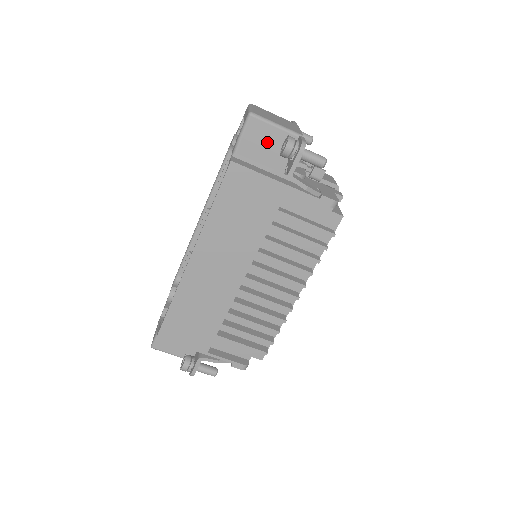
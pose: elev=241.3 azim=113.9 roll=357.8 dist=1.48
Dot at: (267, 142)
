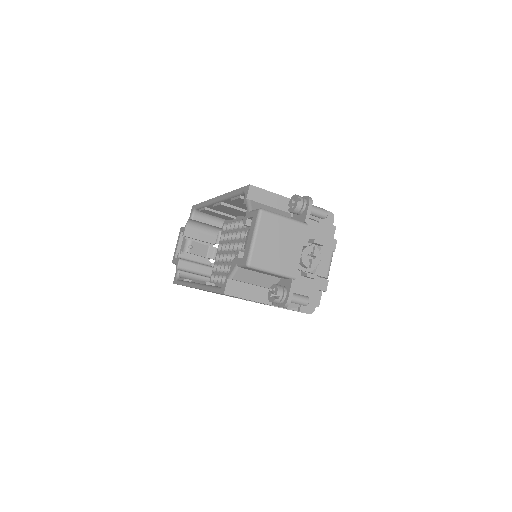
Dot at: (262, 273)
